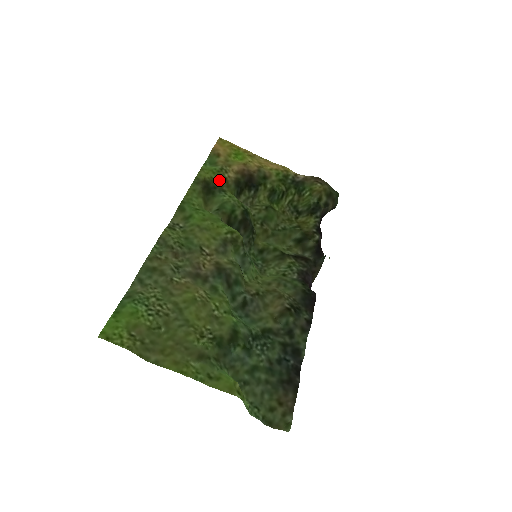
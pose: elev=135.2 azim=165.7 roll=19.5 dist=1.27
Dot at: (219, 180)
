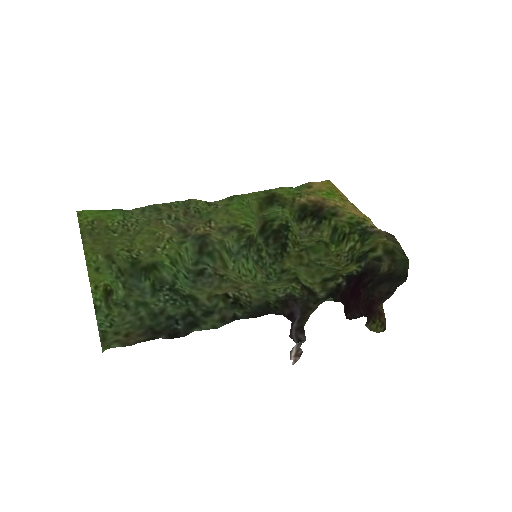
Dot at: (287, 198)
